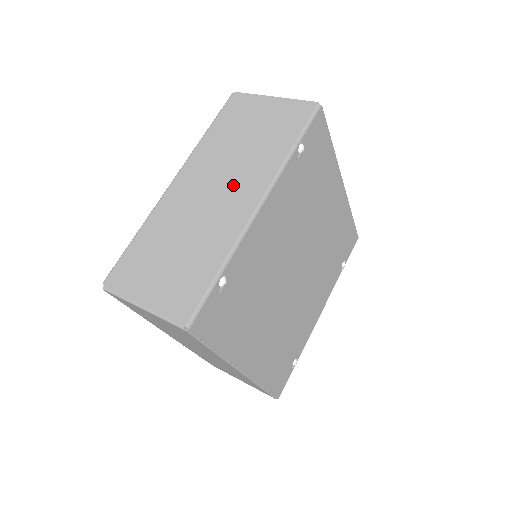
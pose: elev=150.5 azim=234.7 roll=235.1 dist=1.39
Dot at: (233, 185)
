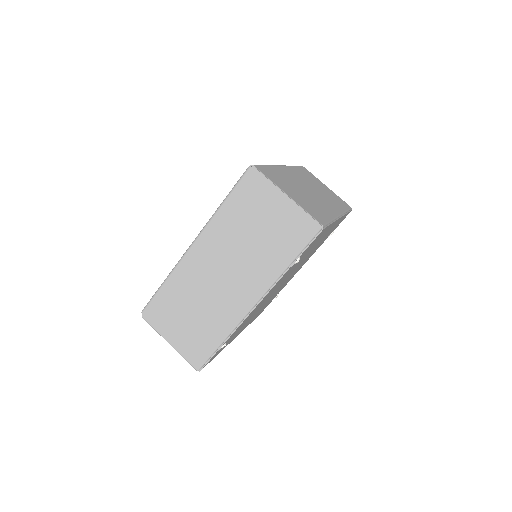
Dot at: (238, 277)
